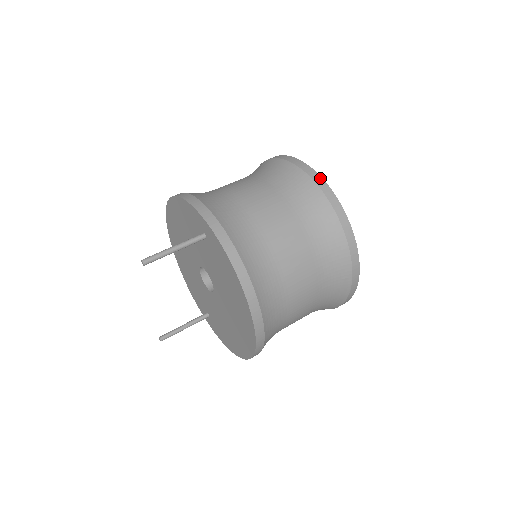
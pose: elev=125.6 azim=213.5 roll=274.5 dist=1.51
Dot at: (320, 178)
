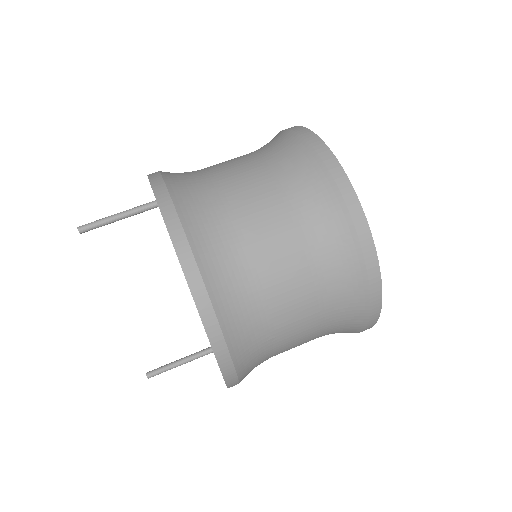
Dot at: (302, 128)
